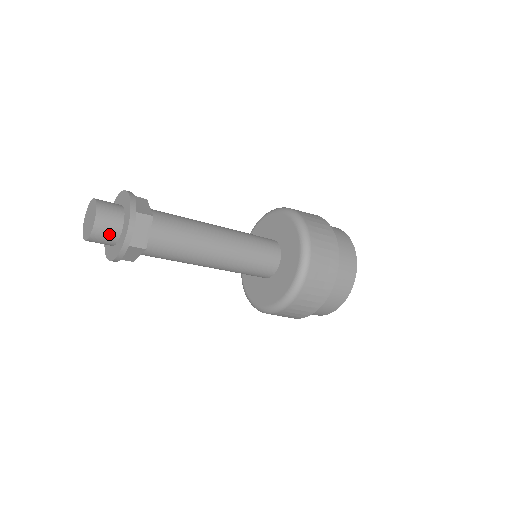
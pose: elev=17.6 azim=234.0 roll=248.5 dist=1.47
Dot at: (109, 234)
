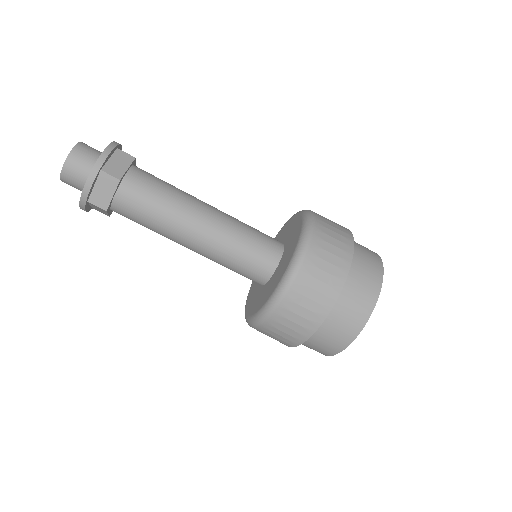
Dot at: (85, 164)
